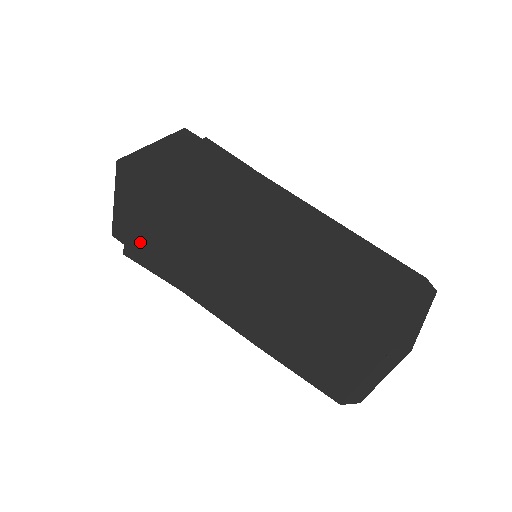
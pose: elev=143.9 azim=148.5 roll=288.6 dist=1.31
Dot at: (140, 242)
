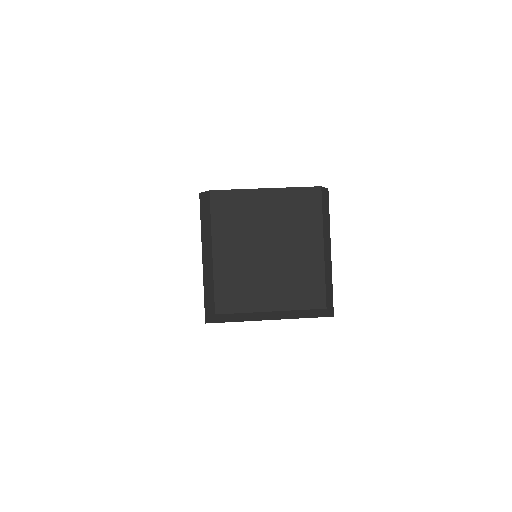
Dot at: occluded
